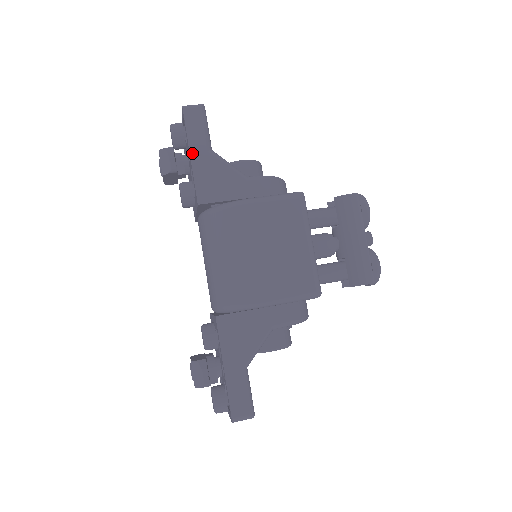
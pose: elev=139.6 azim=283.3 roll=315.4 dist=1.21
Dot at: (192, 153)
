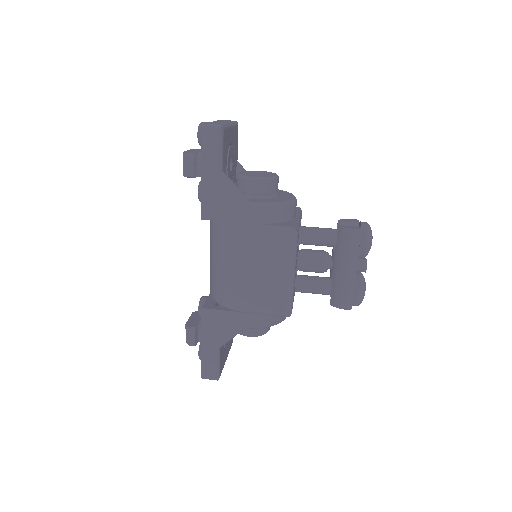
Dot at: (203, 173)
